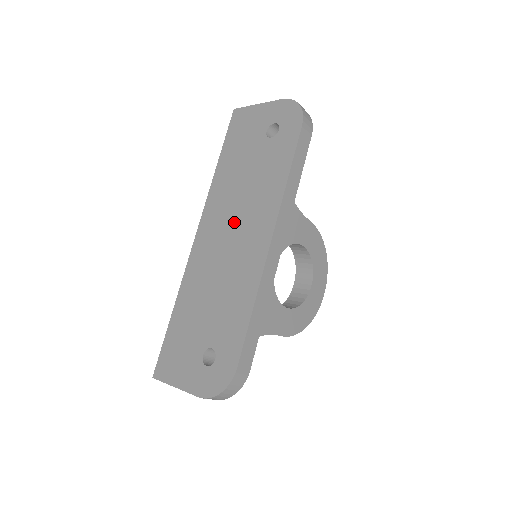
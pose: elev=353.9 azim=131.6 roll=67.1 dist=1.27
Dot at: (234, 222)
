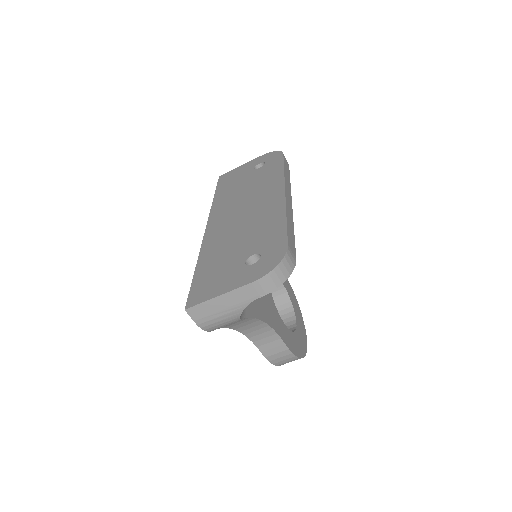
Dot at: (244, 203)
